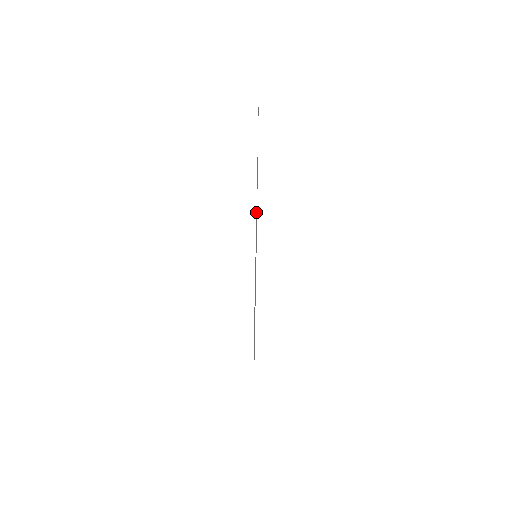
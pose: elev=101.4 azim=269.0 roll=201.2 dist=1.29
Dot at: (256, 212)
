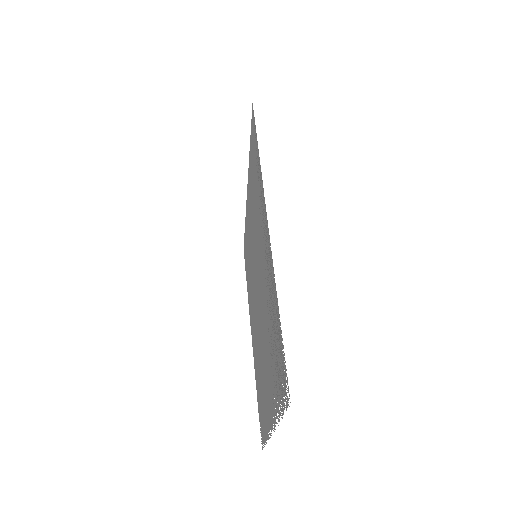
Dot at: (249, 192)
